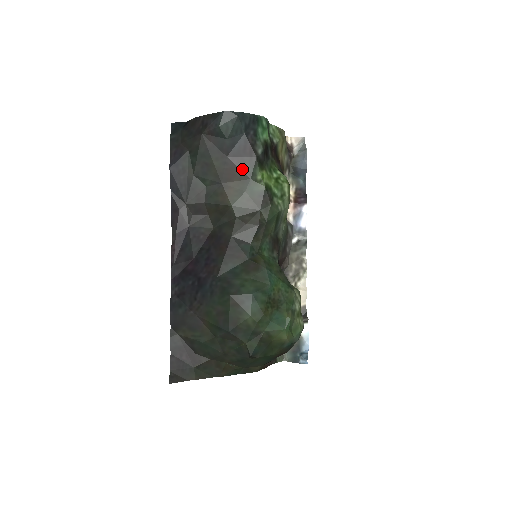
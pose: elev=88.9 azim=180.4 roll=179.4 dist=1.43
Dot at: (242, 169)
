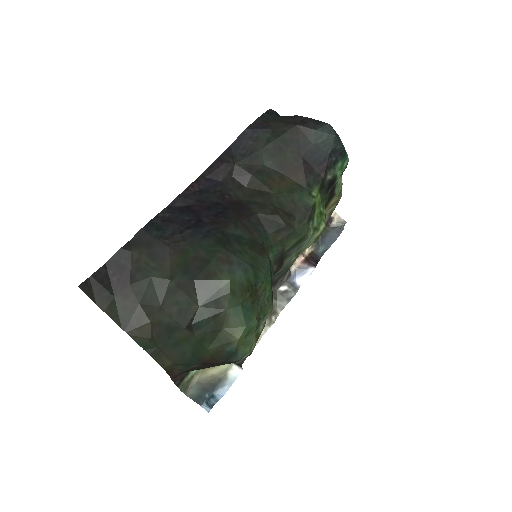
Dot at: (306, 176)
